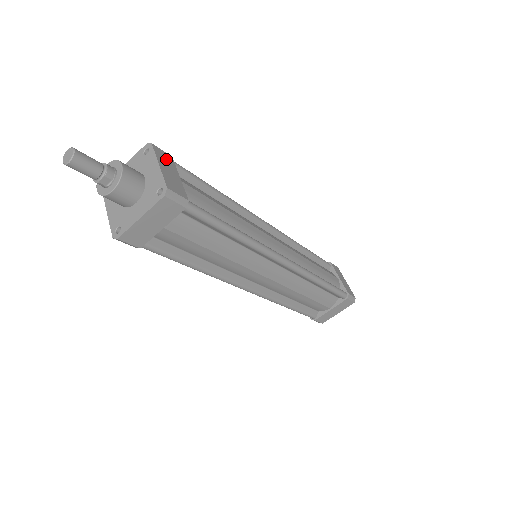
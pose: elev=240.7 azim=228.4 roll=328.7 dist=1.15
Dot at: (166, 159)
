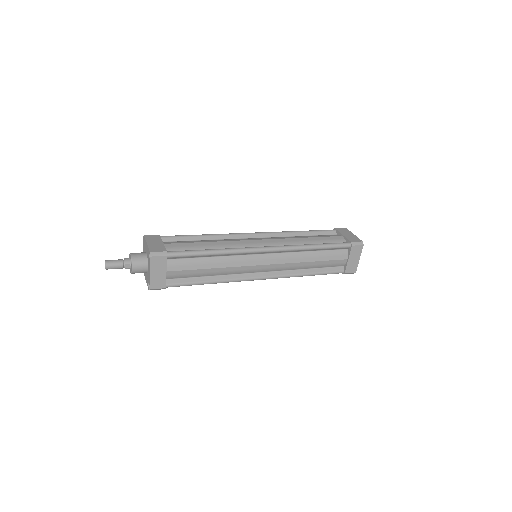
Dot at: (154, 238)
